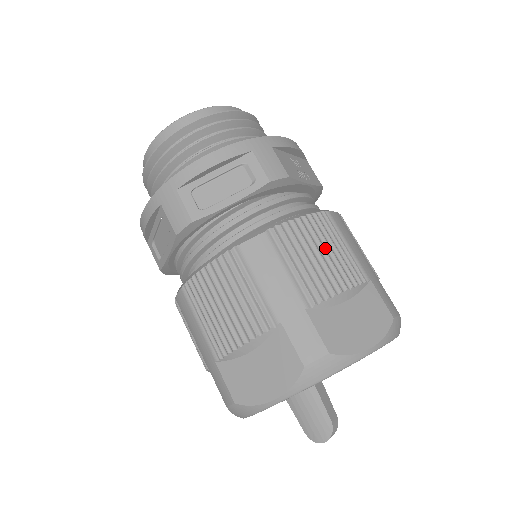
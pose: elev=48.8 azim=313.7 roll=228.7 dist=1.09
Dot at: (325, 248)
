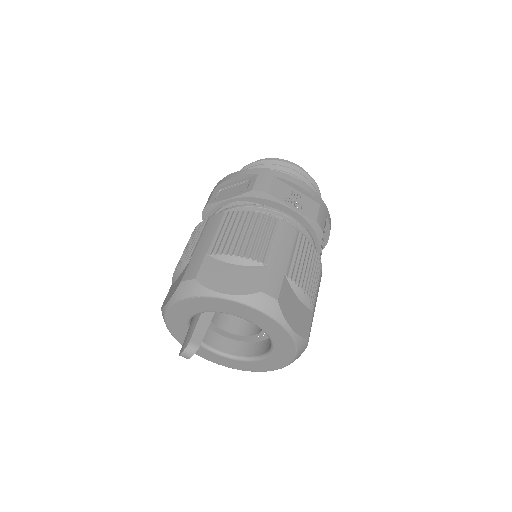
Dot at: (250, 232)
